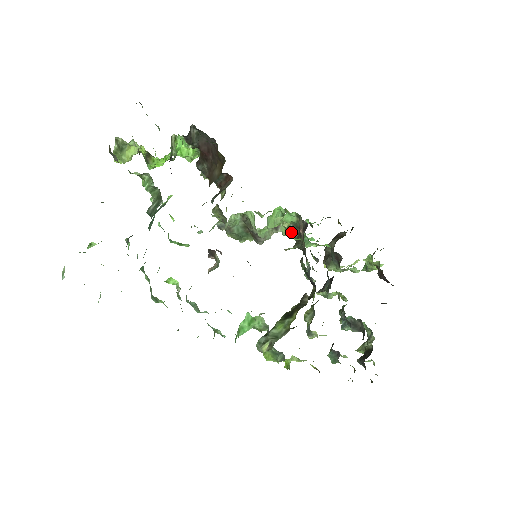
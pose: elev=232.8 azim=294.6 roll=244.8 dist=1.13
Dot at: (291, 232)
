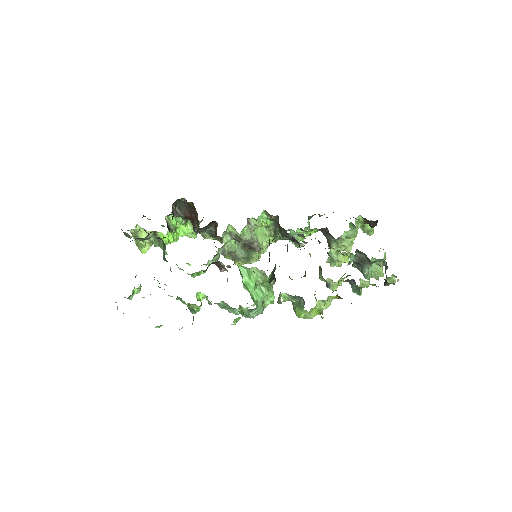
Dot at: (278, 233)
